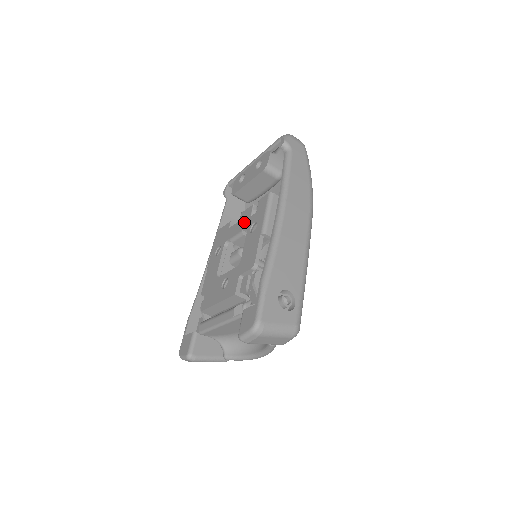
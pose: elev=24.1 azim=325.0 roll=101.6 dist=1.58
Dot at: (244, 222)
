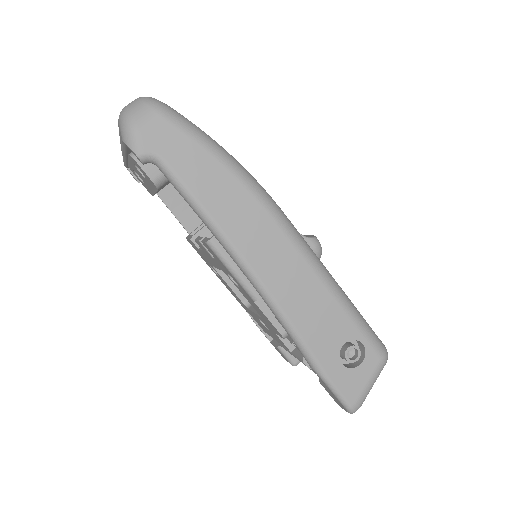
Dot at: occluded
